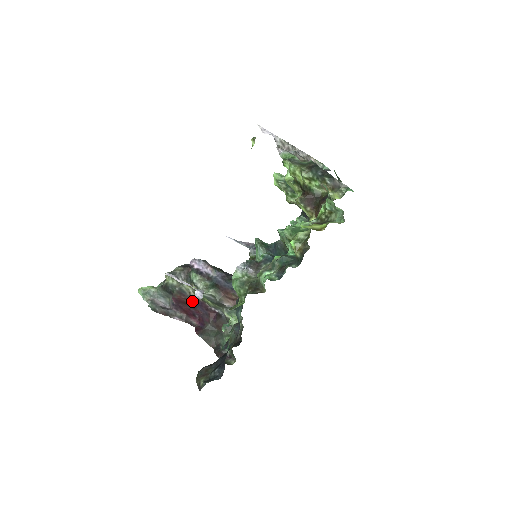
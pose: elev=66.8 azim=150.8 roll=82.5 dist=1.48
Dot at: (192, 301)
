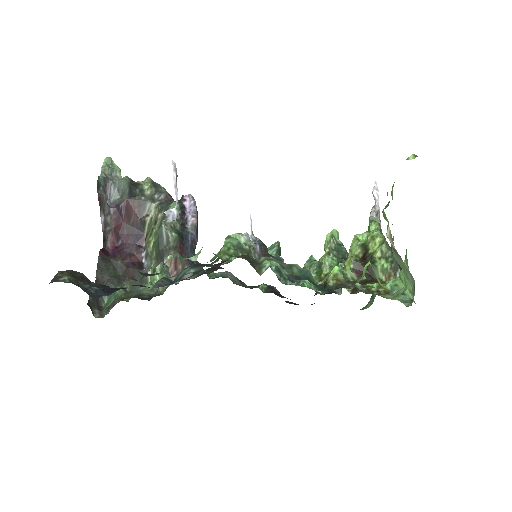
Dot at: (137, 225)
